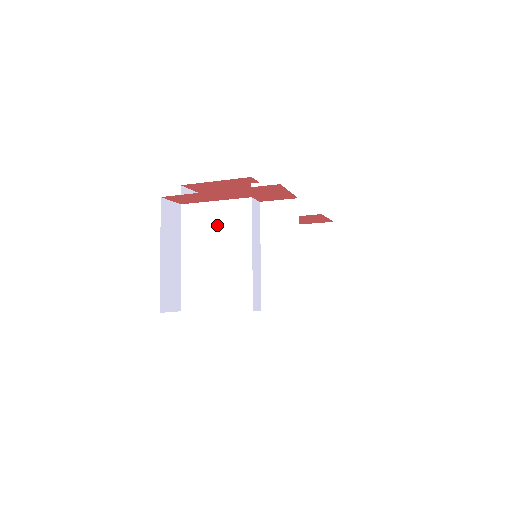
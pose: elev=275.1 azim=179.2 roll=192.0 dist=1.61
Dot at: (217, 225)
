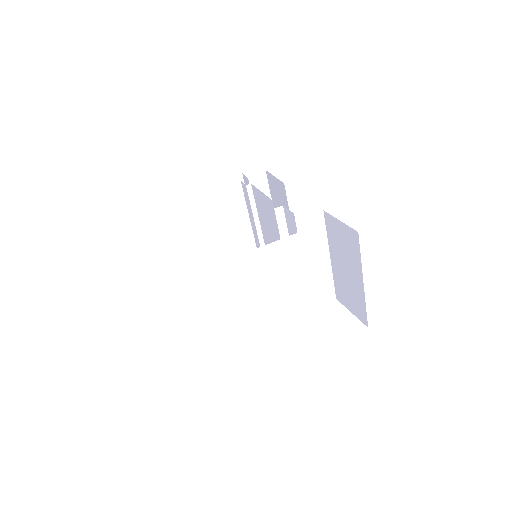
Dot at: (266, 269)
